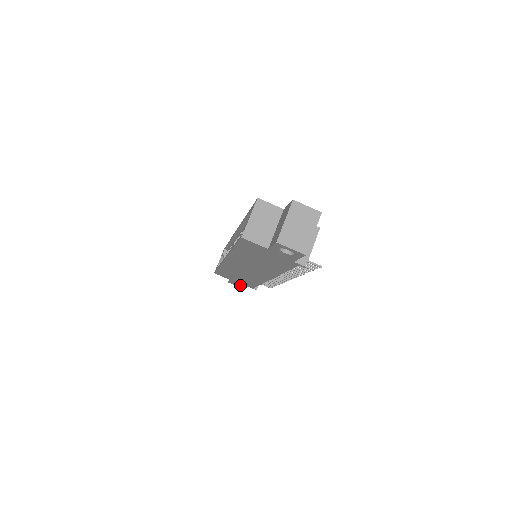
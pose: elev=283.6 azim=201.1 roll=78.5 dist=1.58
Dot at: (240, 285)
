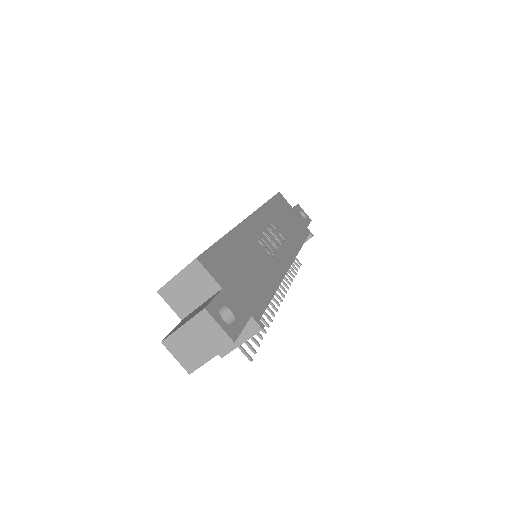
Dot at: occluded
